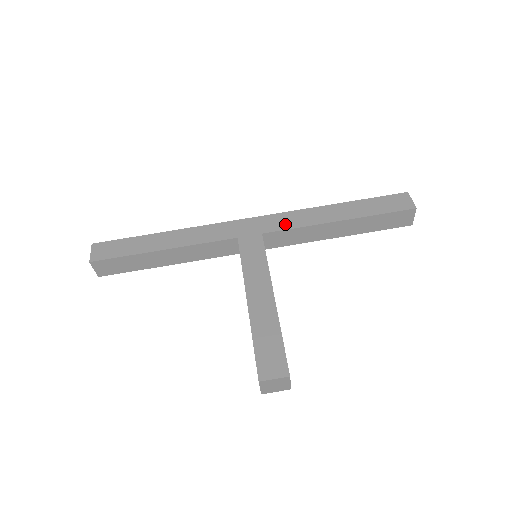
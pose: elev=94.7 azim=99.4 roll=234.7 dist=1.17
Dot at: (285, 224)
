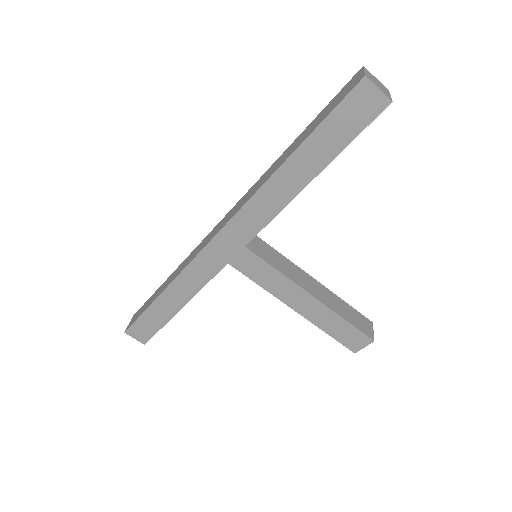
Dot at: (256, 223)
